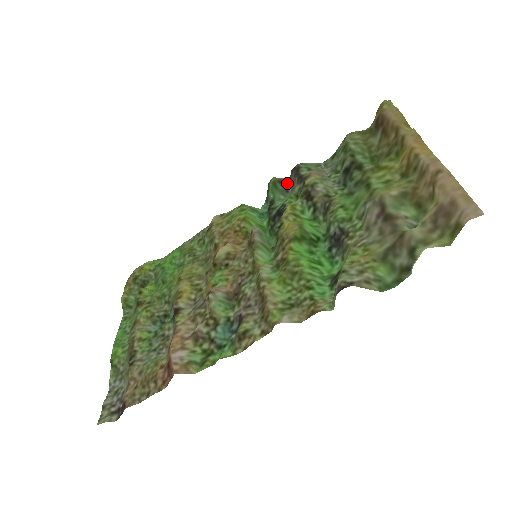
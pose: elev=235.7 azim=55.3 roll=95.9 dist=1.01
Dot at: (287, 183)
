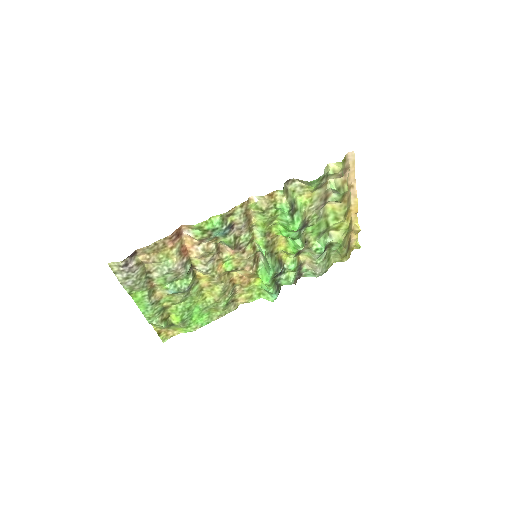
Dot at: occluded
